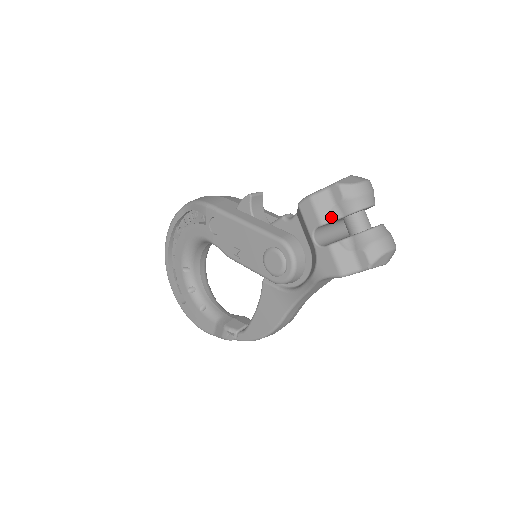
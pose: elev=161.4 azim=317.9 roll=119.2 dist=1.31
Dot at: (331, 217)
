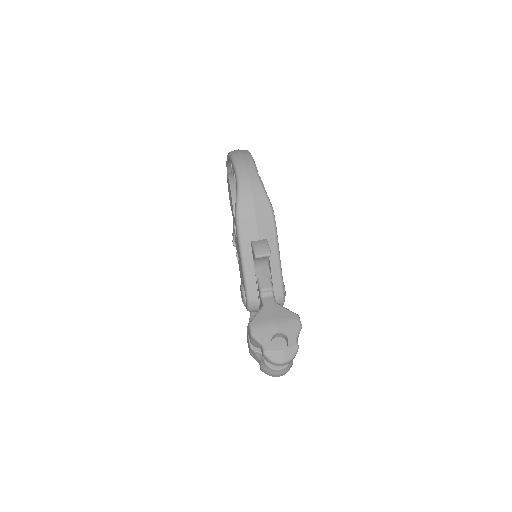
Dot at: (257, 347)
